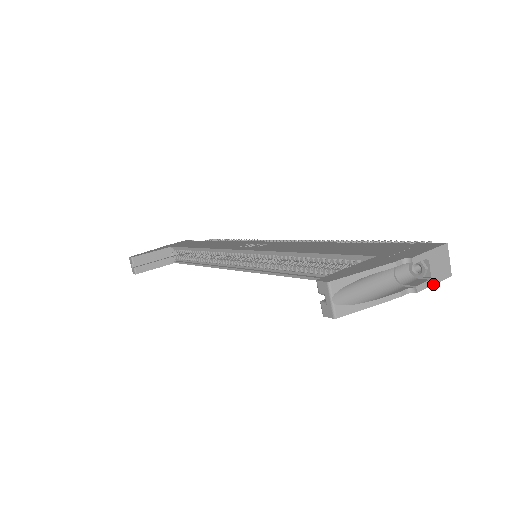
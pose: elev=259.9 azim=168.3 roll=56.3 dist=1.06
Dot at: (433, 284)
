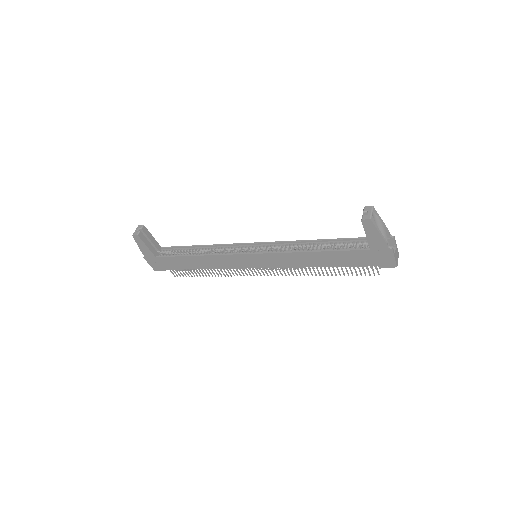
Dot at: (395, 257)
